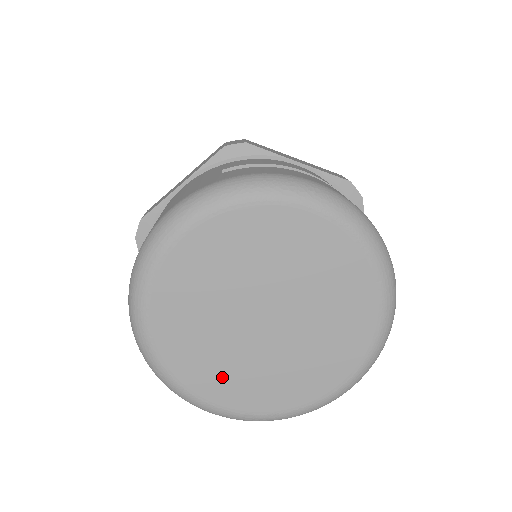
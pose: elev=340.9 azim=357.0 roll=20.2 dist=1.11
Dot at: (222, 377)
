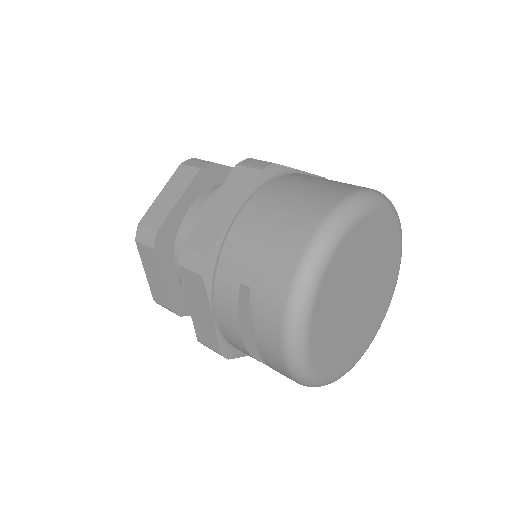
Dot at: (326, 318)
